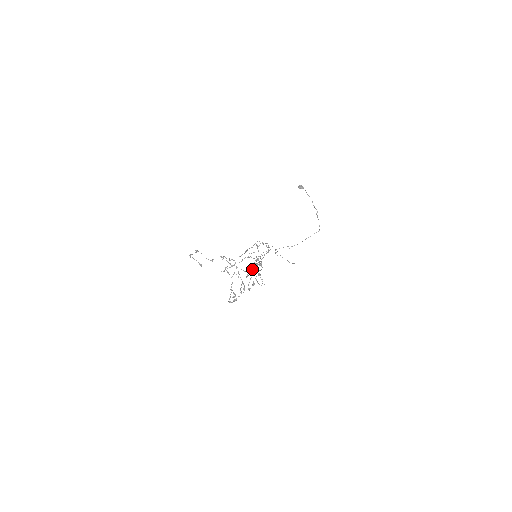
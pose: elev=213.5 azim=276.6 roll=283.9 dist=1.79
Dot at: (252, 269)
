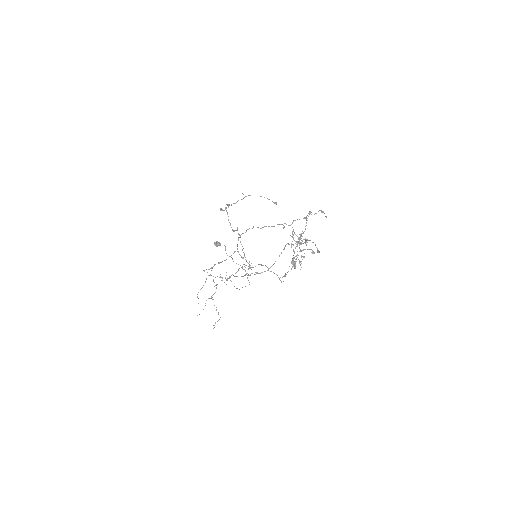
Dot at: occluded
